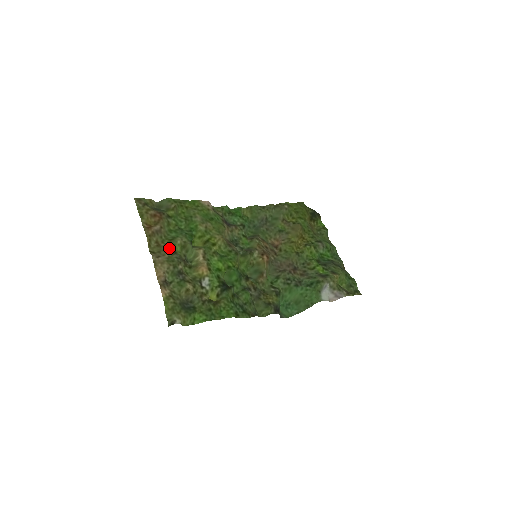
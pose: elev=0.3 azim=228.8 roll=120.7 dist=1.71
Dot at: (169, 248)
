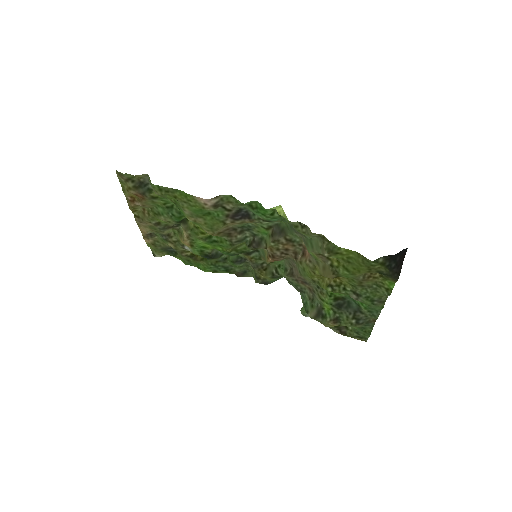
Dot at: (152, 221)
